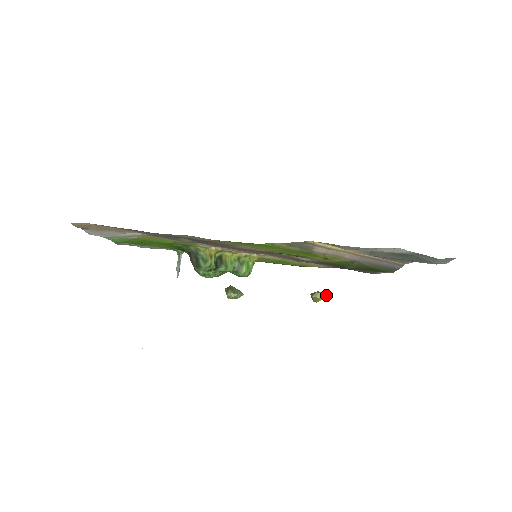
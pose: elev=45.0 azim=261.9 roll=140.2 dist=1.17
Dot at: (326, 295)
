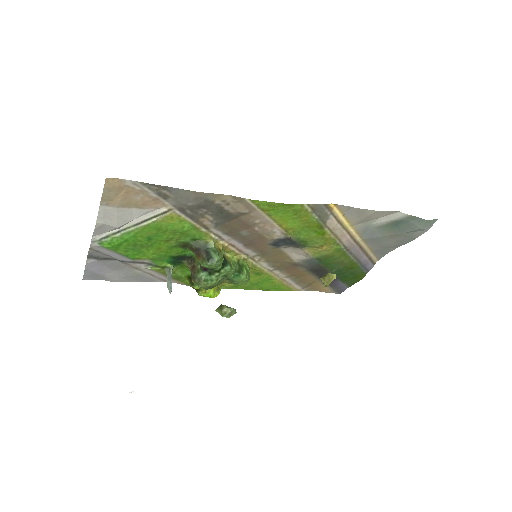
Dot at: (336, 276)
